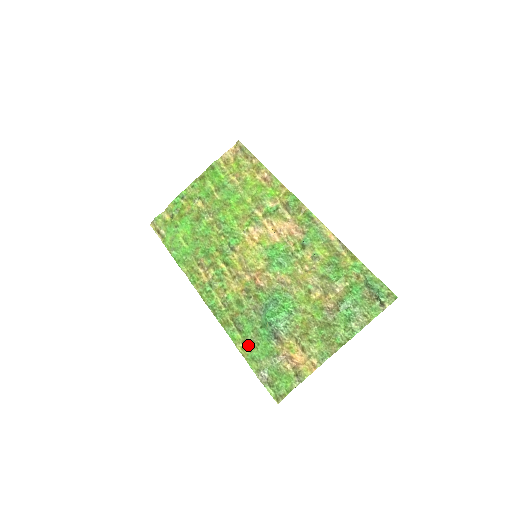
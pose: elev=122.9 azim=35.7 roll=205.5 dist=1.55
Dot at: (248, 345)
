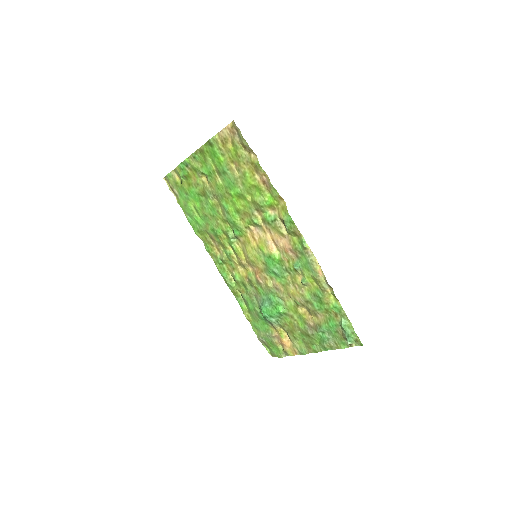
Dot at: (252, 316)
